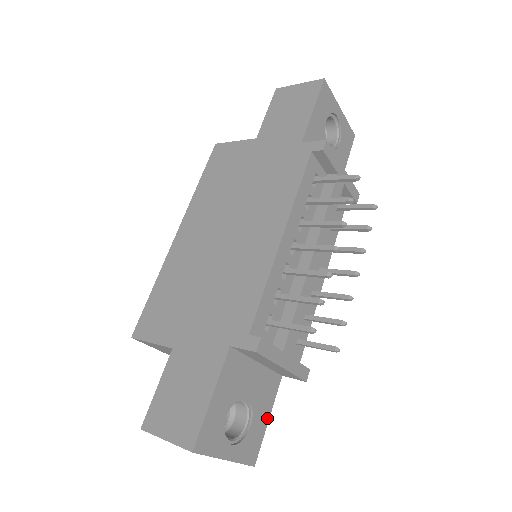
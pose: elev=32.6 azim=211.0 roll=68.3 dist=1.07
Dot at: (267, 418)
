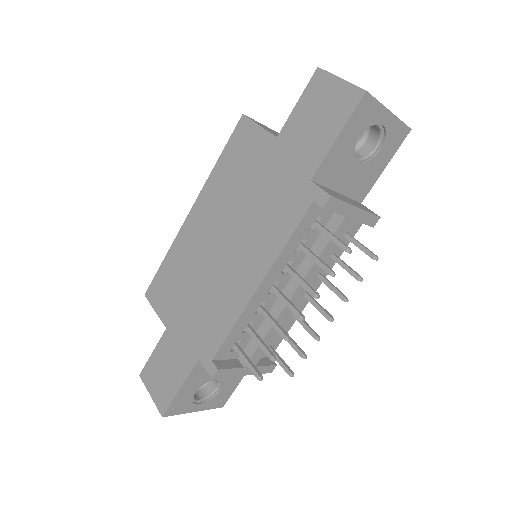
Dot at: (238, 382)
